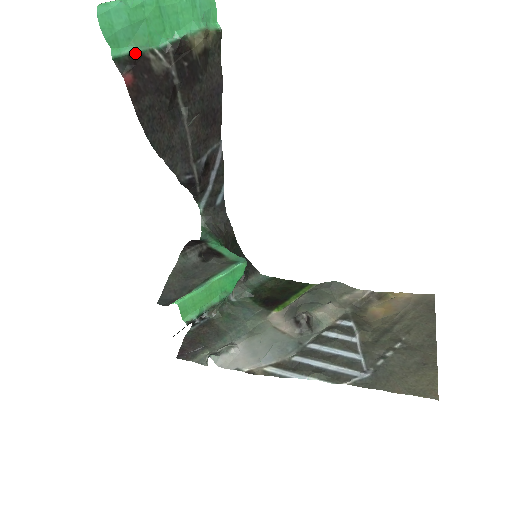
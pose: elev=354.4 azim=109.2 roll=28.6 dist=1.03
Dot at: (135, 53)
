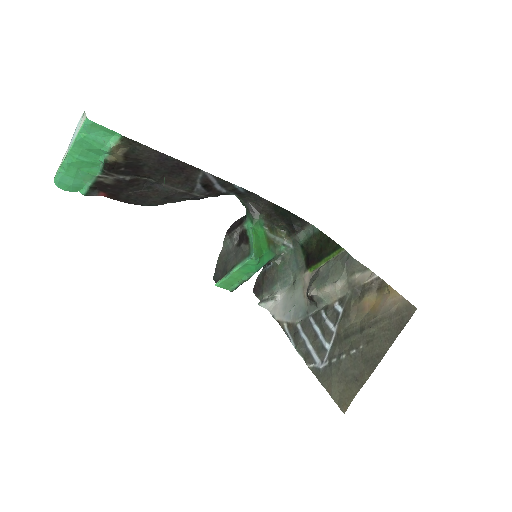
Dot at: (92, 184)
